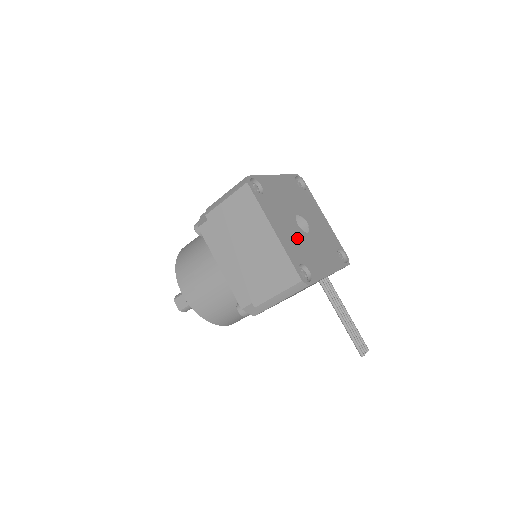
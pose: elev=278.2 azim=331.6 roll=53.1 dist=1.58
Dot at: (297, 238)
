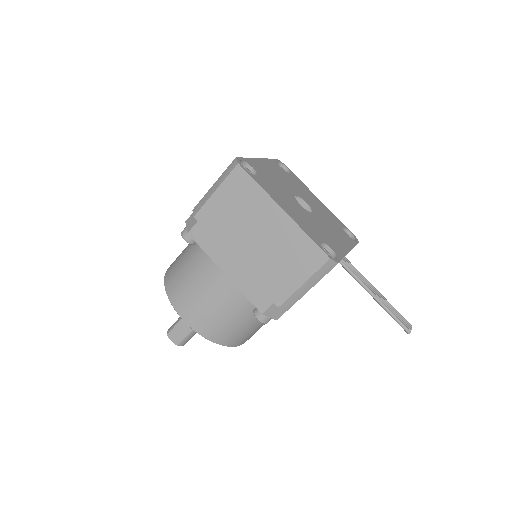
Dot at: (306, 217)
